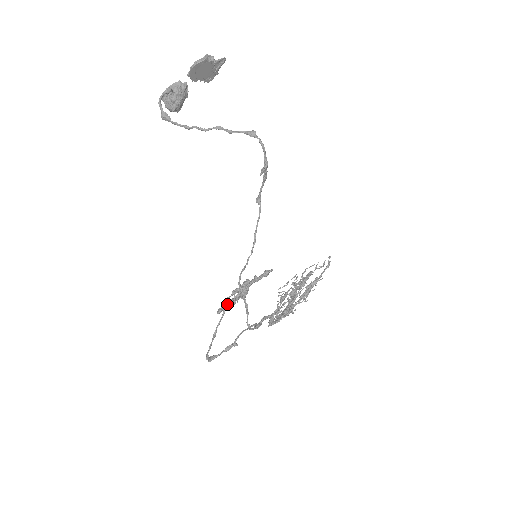
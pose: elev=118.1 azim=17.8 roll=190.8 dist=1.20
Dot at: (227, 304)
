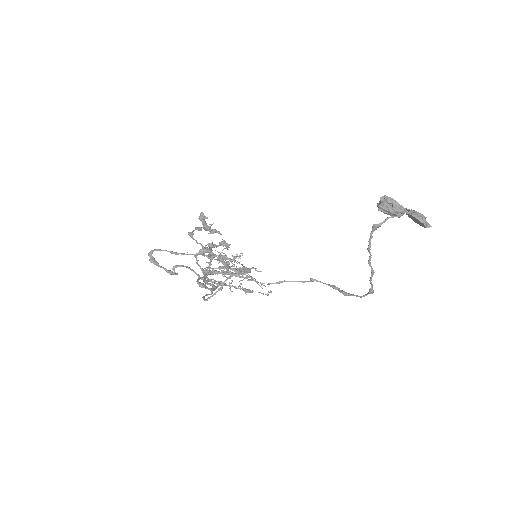
Dot at: (206, 252)
